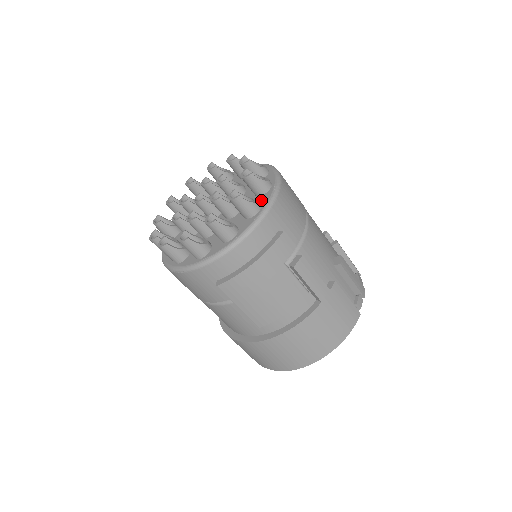
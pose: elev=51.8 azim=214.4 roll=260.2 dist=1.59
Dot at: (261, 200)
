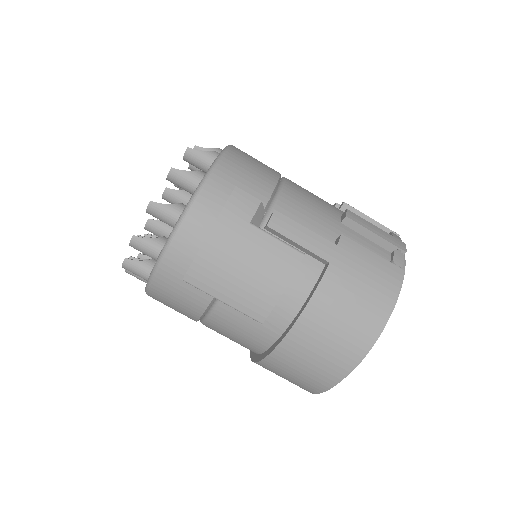
Dot at: occluded
